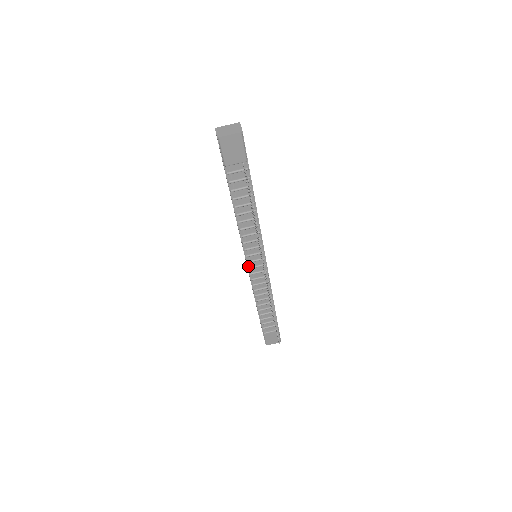
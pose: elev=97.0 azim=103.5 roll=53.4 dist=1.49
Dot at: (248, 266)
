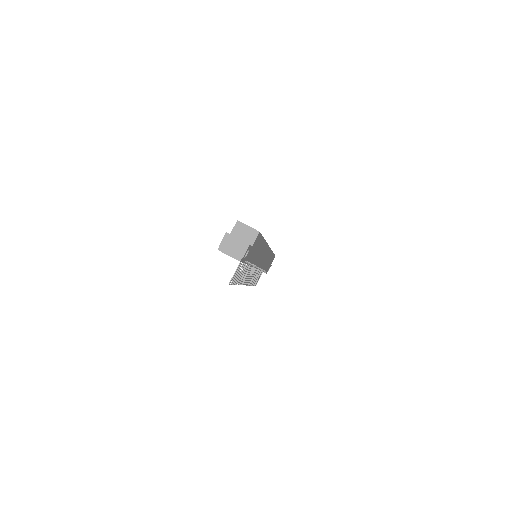
Dot at: occluded
